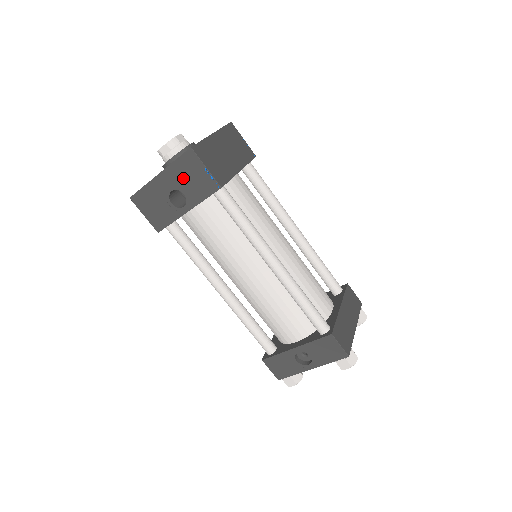
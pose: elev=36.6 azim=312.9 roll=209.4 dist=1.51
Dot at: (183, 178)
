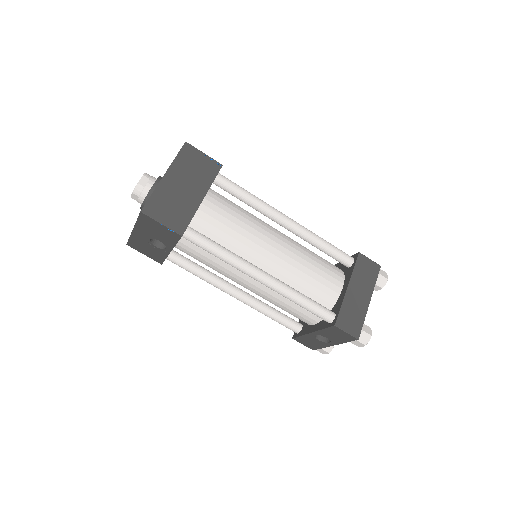
Dot at: (151, 231)
